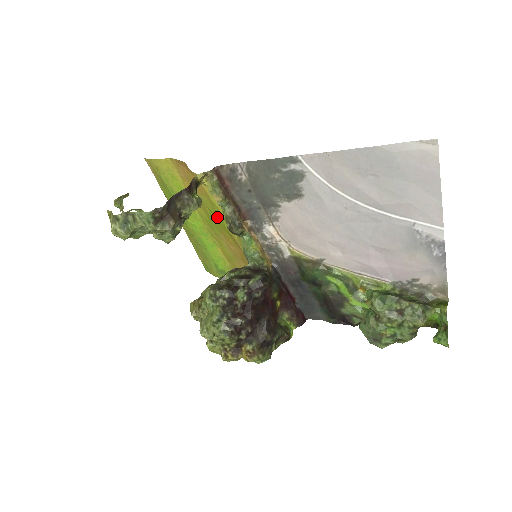
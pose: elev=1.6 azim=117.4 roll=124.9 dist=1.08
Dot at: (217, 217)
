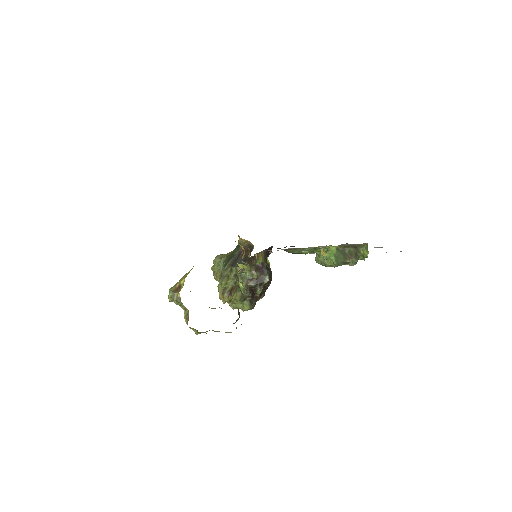
Dot at: occluded
